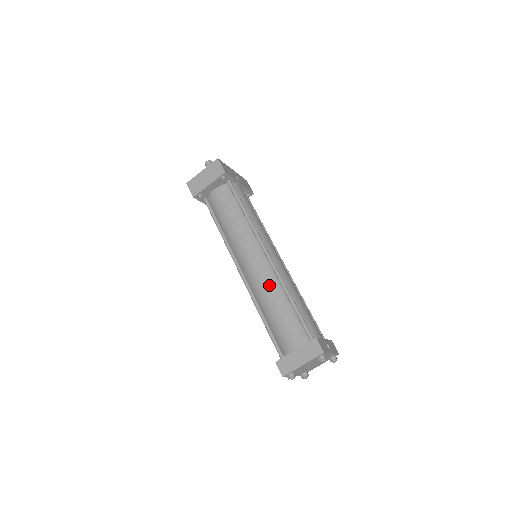
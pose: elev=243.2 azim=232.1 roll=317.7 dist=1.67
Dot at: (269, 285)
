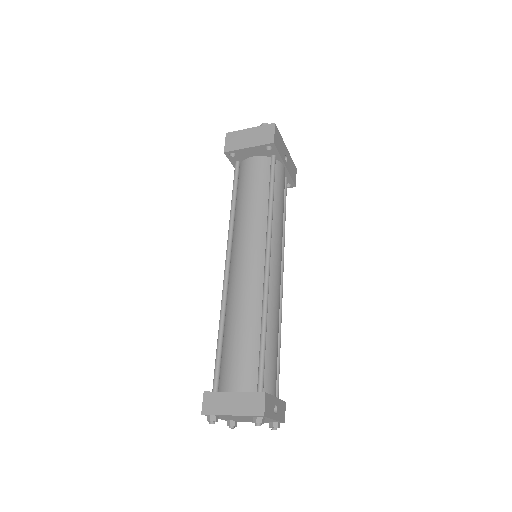
Dot at: (249, 297)
